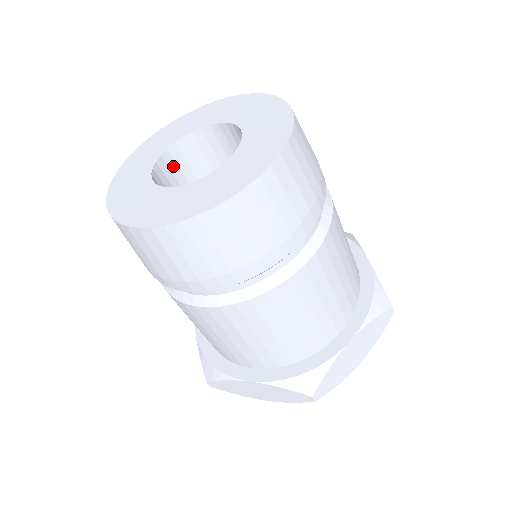
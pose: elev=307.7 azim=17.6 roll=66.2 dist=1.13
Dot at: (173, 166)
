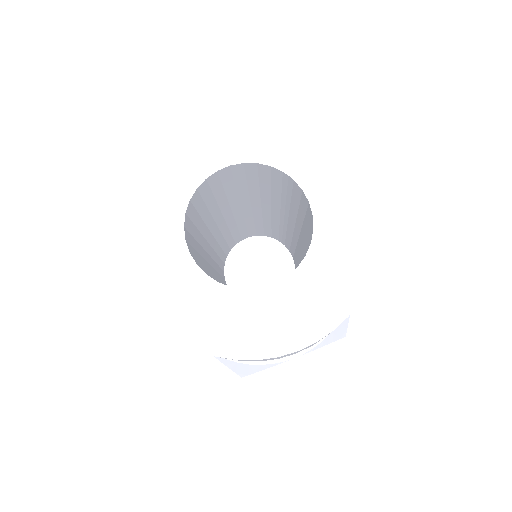
Dot at: (215, 182)
